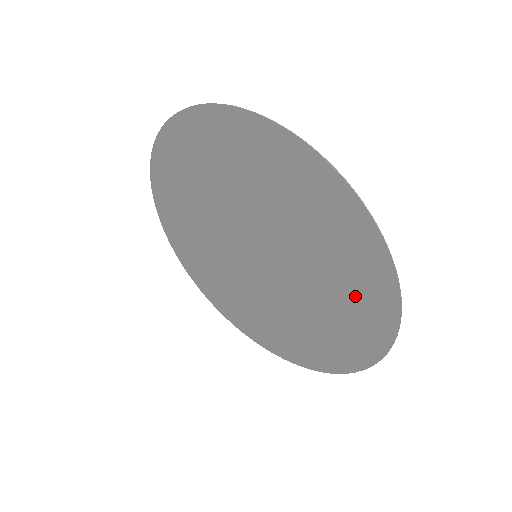
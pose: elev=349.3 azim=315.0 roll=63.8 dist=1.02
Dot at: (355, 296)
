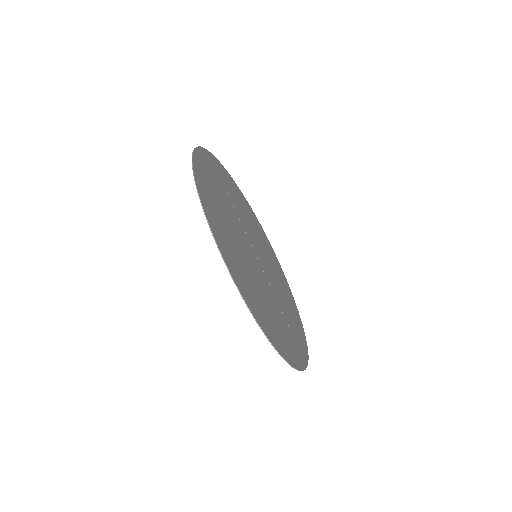
Dot at: (243, 278)
